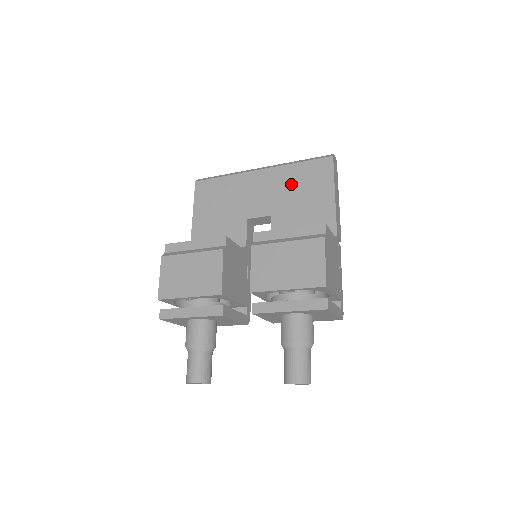
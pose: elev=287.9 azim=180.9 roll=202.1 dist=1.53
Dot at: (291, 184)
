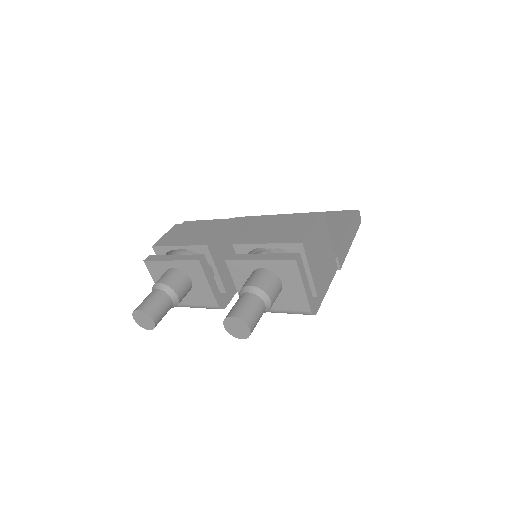
Dot at: occluded
